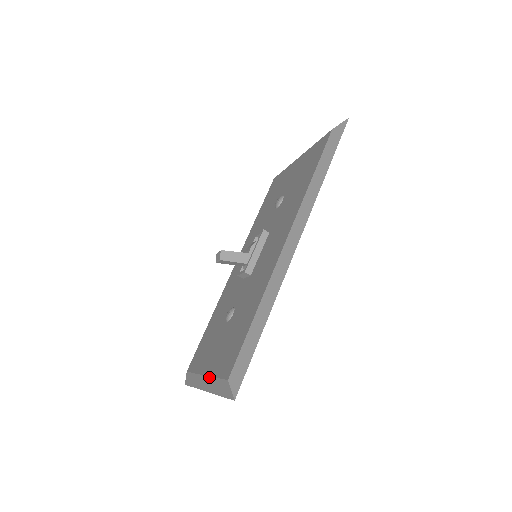
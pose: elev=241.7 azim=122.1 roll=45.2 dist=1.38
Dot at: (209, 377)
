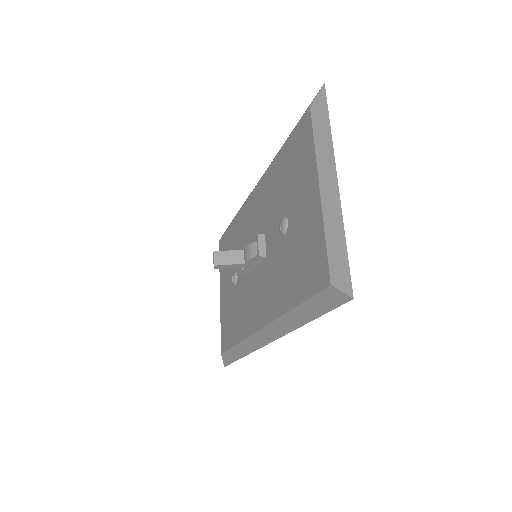
Dot at: (220, 310)
